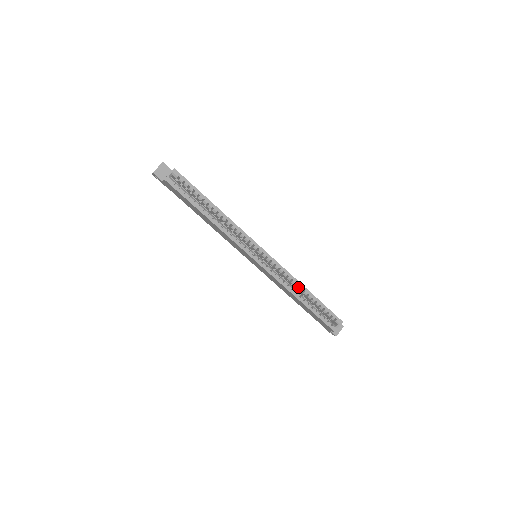
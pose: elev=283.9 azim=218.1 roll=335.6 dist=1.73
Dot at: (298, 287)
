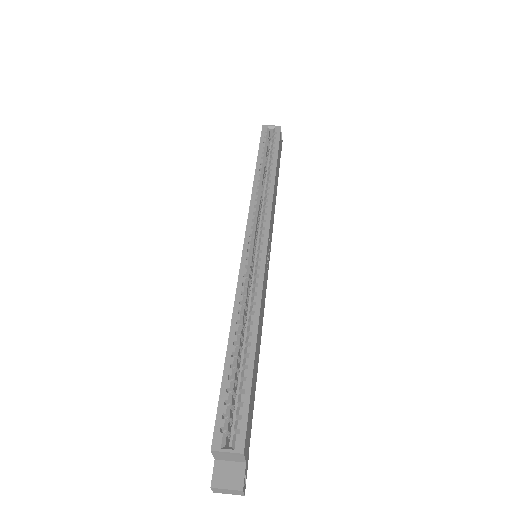
Dot at: (250, 321)
